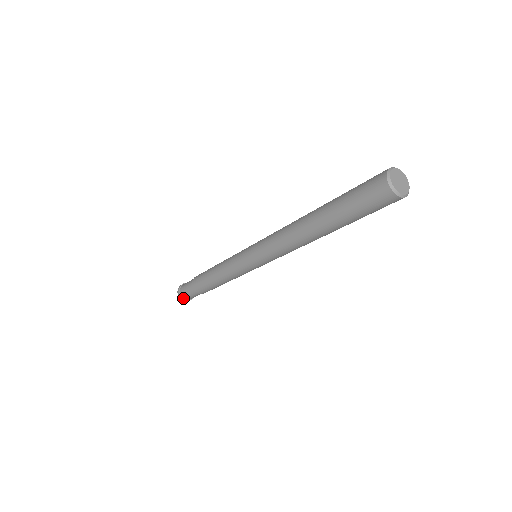
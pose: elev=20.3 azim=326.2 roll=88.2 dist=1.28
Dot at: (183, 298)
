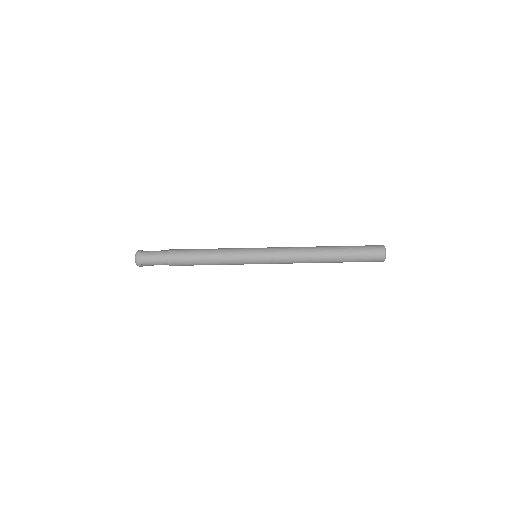
Dot at: (141, 260)
